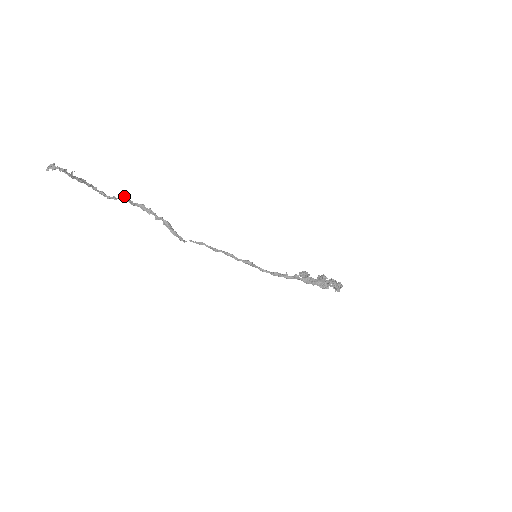
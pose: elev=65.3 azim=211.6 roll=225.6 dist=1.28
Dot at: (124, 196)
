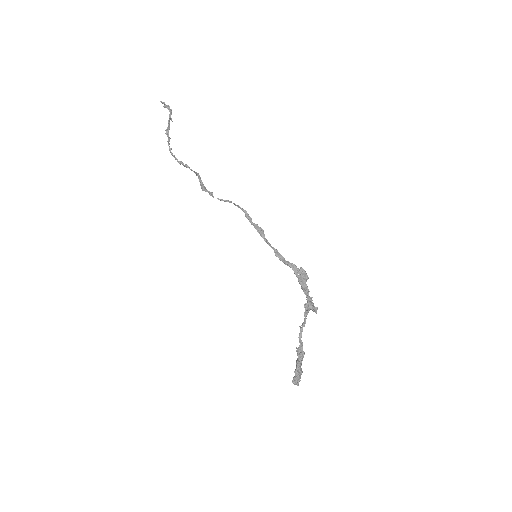
Dot at: occluded
